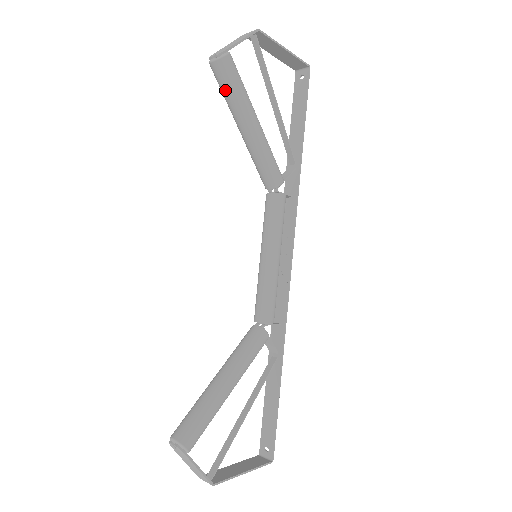
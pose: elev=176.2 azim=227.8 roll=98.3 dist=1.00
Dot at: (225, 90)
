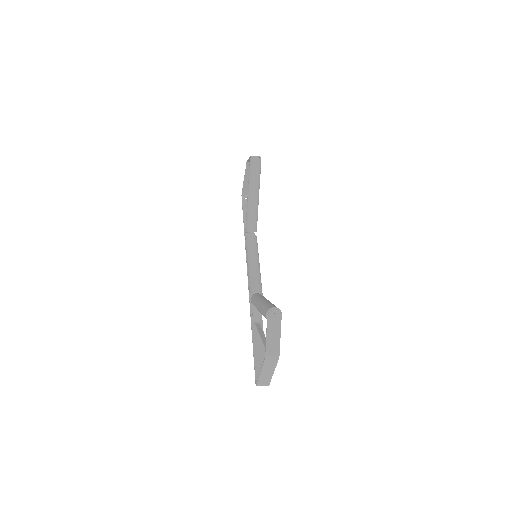
Dot at: (256, 172)
